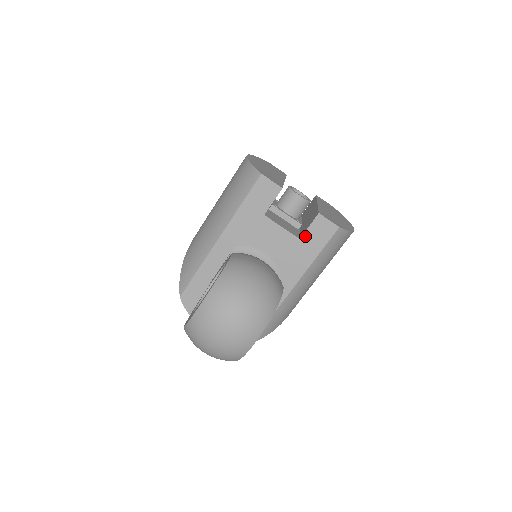
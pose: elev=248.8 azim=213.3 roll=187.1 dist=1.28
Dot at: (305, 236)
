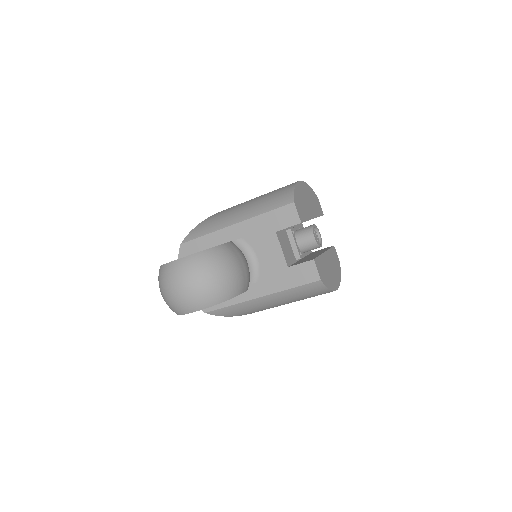
Dot at: (293, 268)
